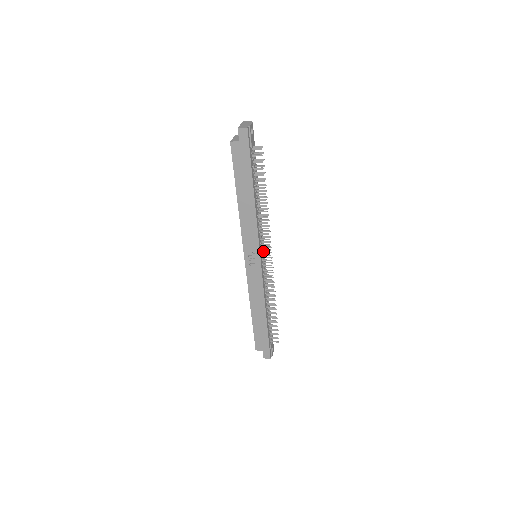
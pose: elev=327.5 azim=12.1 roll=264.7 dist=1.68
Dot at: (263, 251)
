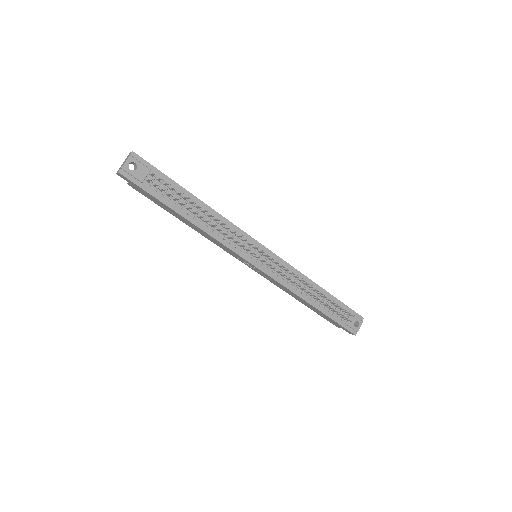
Dot at: (258, 251)
